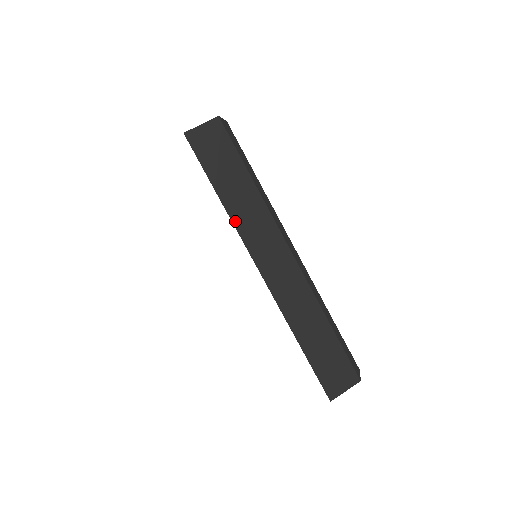
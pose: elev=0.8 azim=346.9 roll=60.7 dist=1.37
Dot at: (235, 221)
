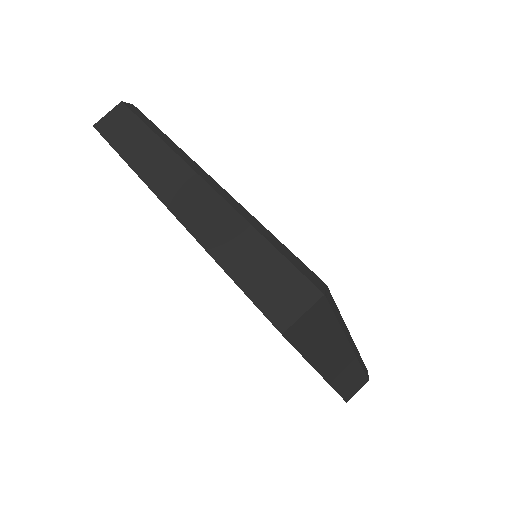
Dot at: (315, 364)
